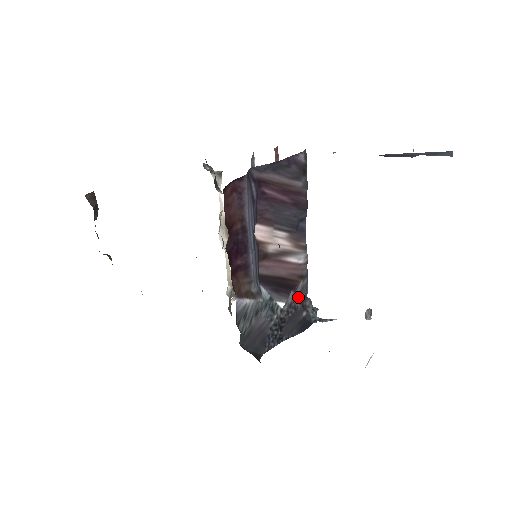
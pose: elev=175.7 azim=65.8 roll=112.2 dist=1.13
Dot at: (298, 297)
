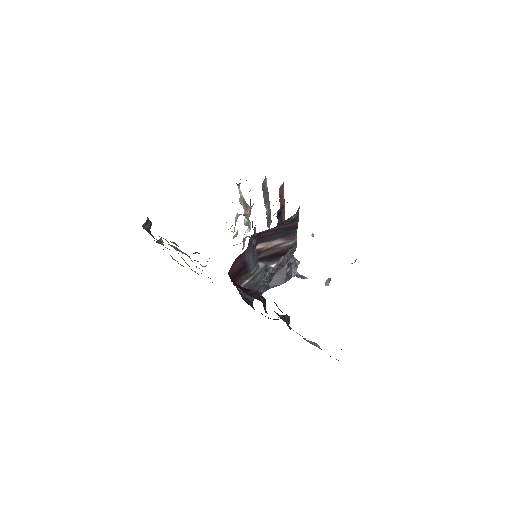
Dot at: (287, 258)
